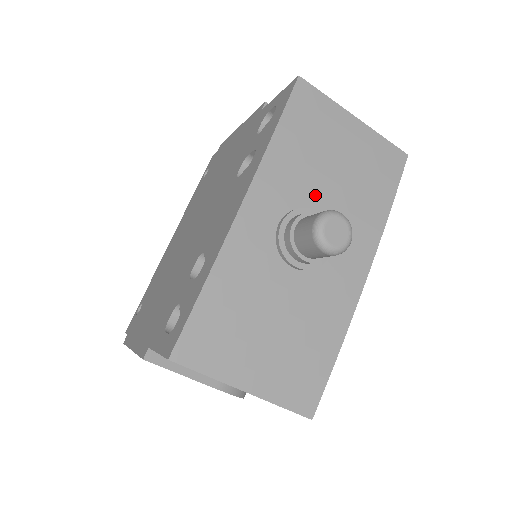
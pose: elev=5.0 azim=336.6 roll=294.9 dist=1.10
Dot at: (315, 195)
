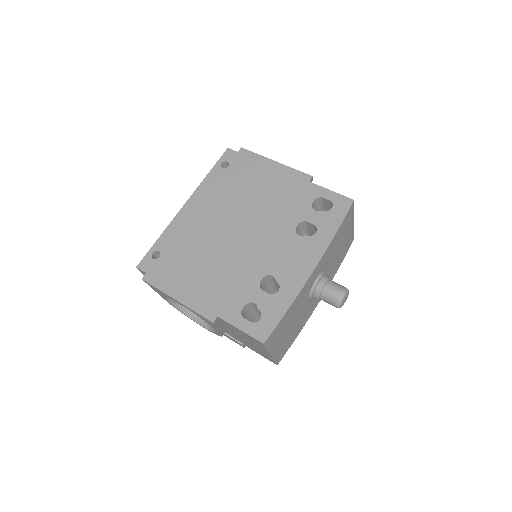
Dot at: (329, 263)
